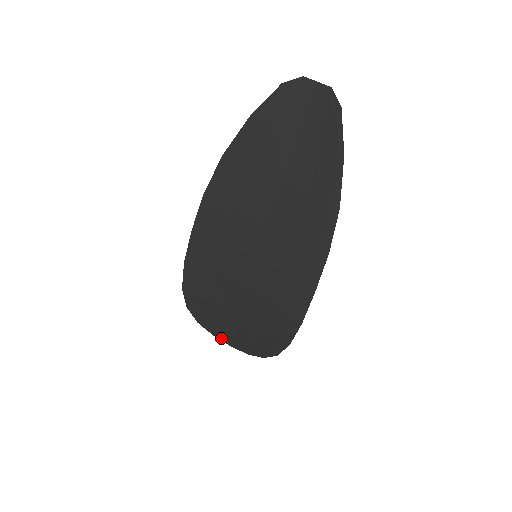
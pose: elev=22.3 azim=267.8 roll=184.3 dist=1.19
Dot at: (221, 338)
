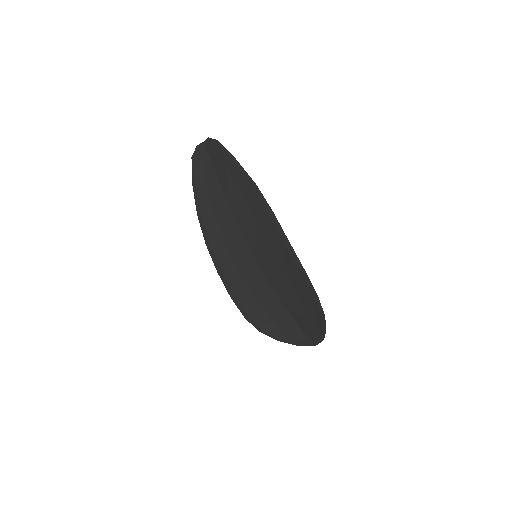
Dot at: (302, 343)
